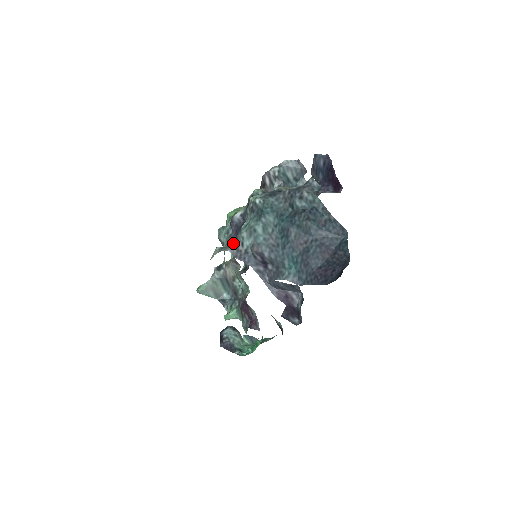
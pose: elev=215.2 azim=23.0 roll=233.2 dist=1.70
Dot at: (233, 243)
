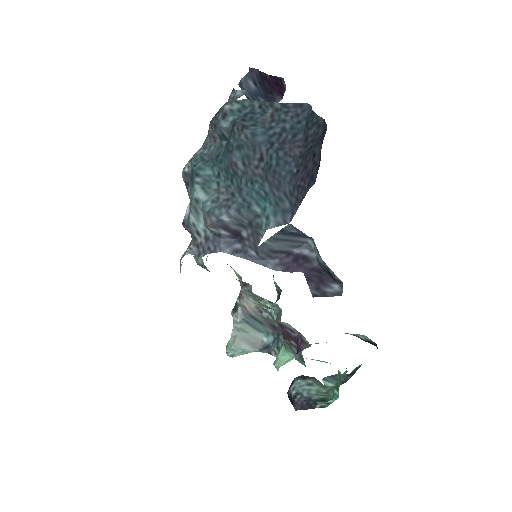
Dot at: (190, 242)
